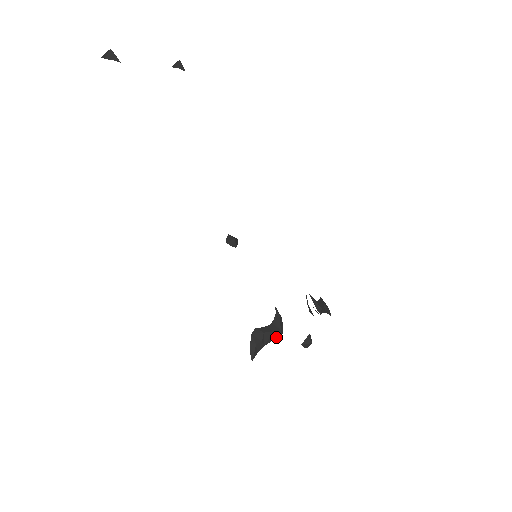
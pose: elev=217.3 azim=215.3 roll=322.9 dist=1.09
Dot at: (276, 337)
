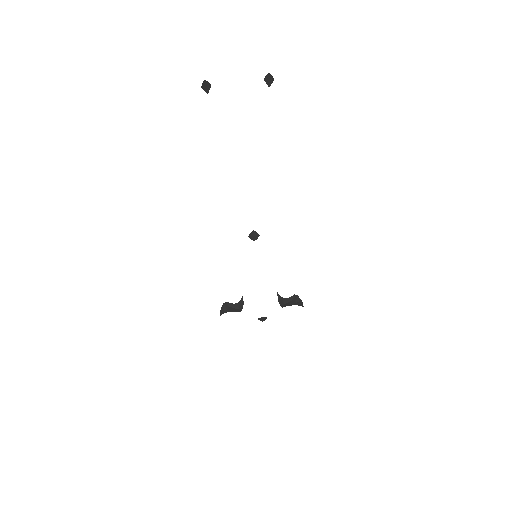
Dot at: (237, 311)
